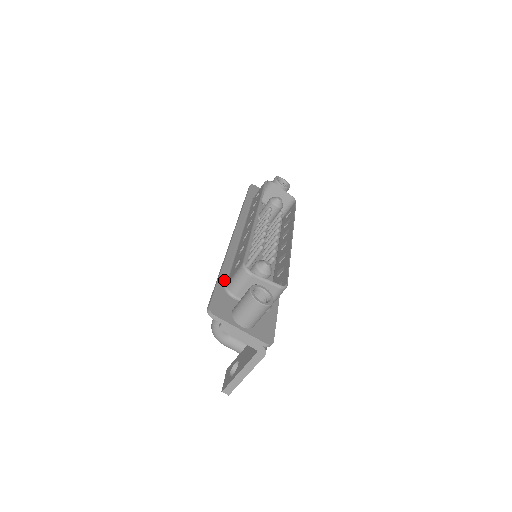
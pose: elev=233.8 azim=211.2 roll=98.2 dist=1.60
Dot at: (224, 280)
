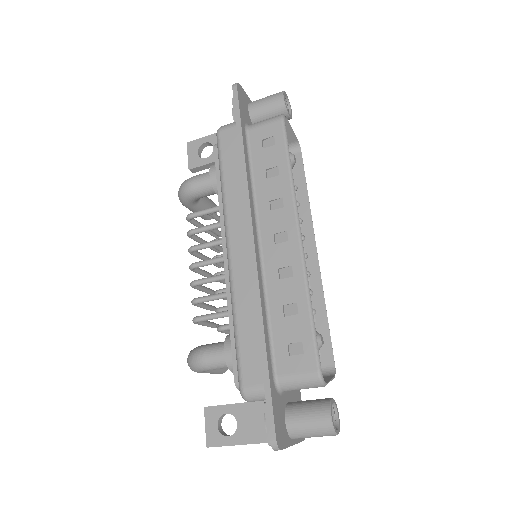
Dot at: (271, 368)
